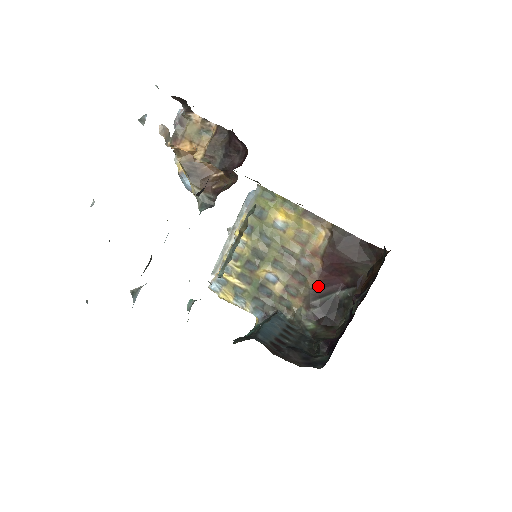
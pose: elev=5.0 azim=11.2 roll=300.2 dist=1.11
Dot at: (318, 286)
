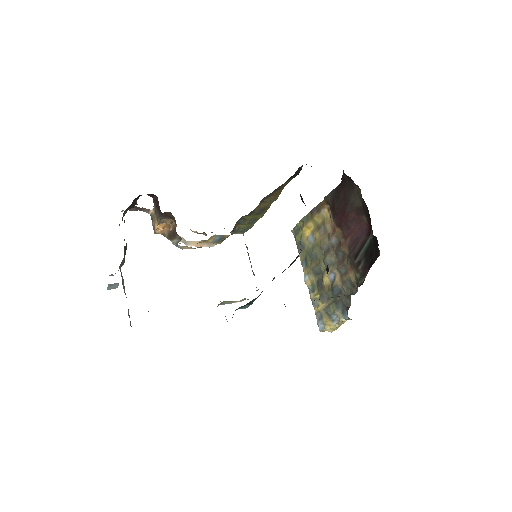
Dot at: (351, 246)
